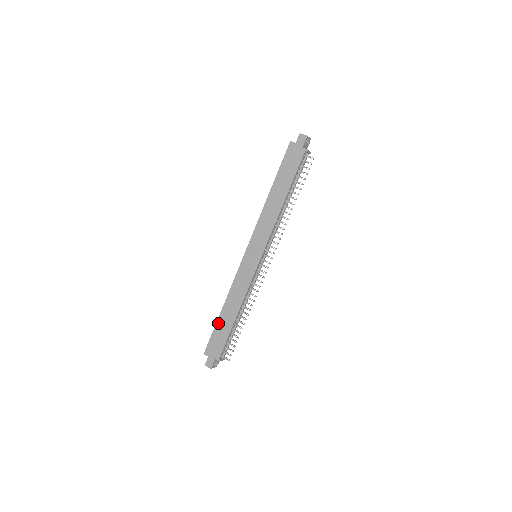
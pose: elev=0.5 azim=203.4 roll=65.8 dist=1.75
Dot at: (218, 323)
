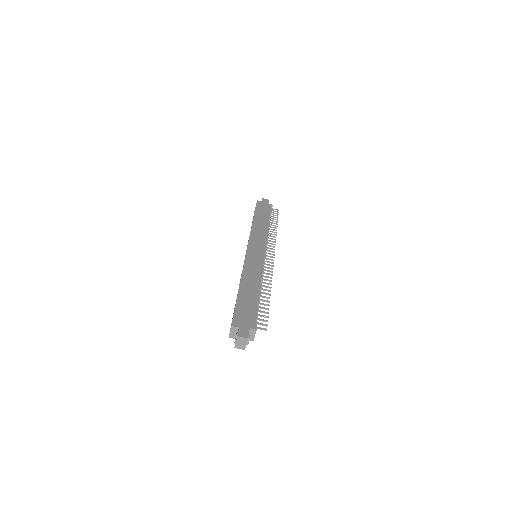
Dot at: (240, 297)
